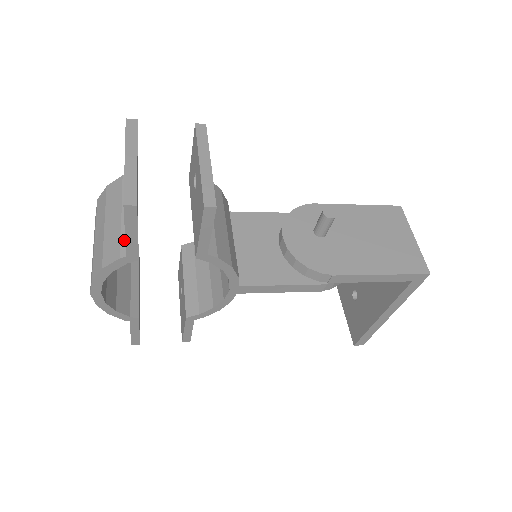
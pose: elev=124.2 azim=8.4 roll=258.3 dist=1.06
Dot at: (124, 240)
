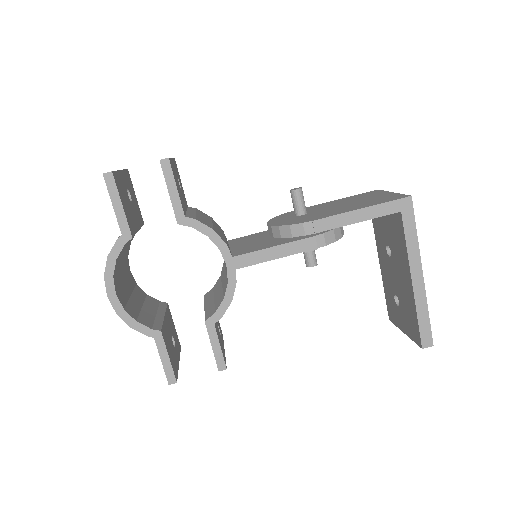
Dot at: occluded
